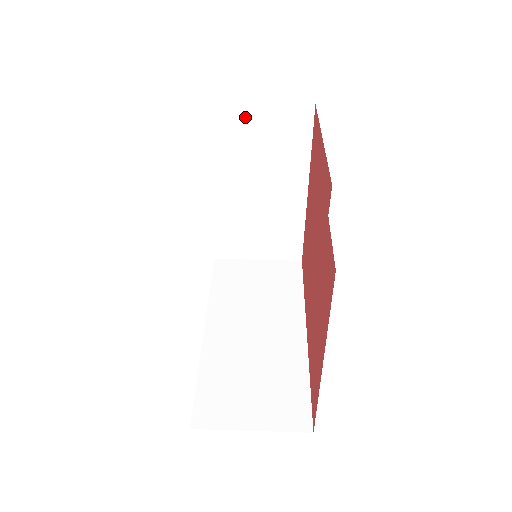
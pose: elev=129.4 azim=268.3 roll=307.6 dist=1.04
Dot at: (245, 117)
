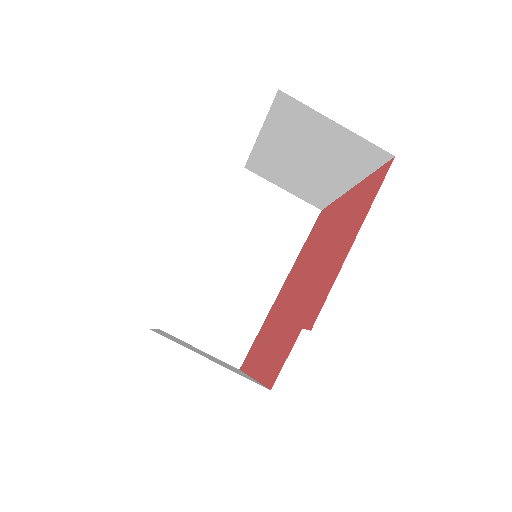
Dot at: (316, 121)
